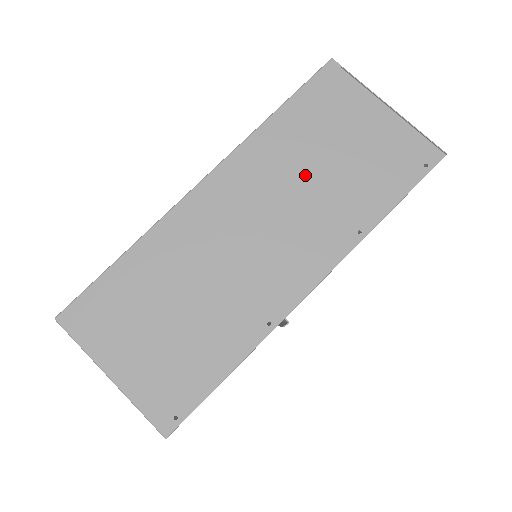
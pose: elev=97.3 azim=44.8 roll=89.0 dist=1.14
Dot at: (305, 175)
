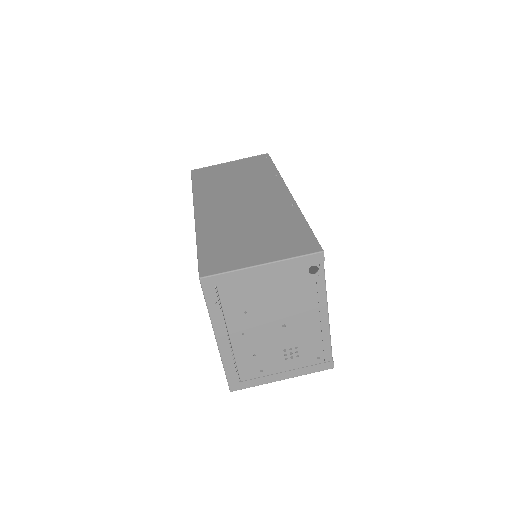
Dot at: (232, 184)
